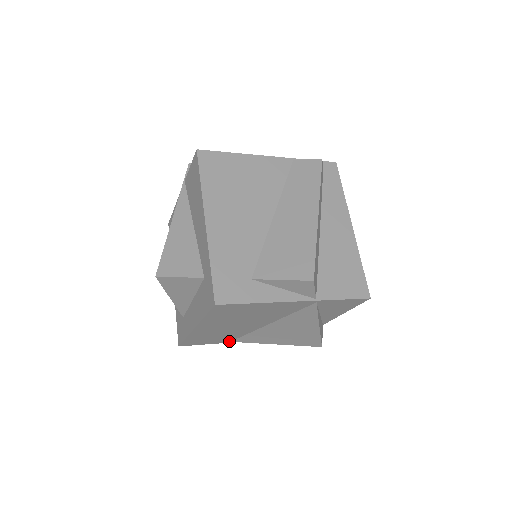
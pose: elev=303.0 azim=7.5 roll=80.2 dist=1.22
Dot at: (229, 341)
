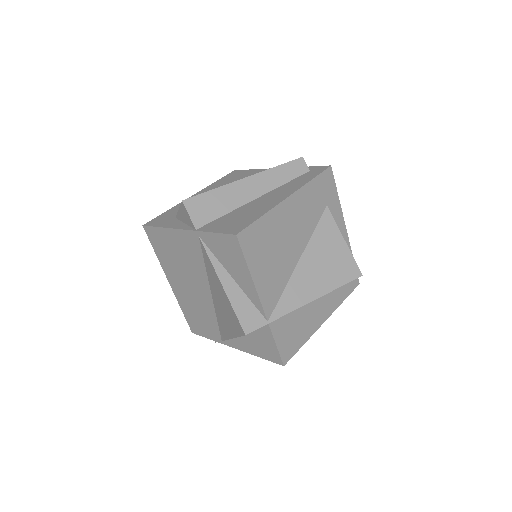
Dot at: (220, 339)
